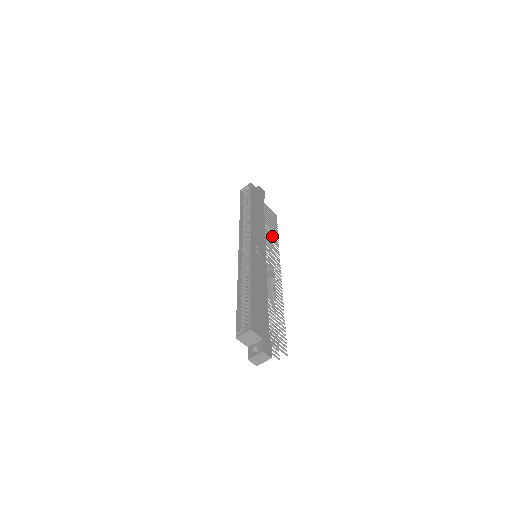
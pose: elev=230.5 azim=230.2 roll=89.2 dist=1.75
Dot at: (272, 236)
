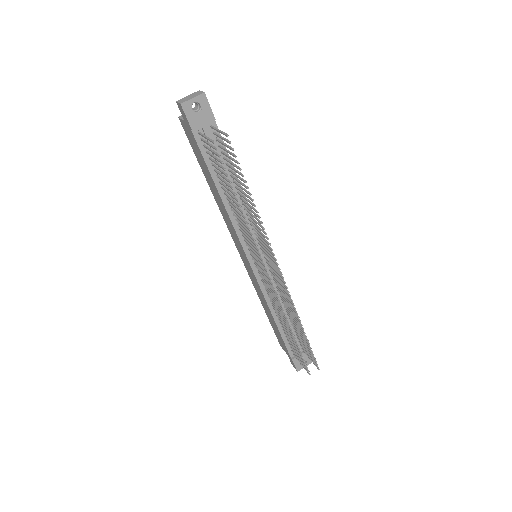
Dot at: occluded
